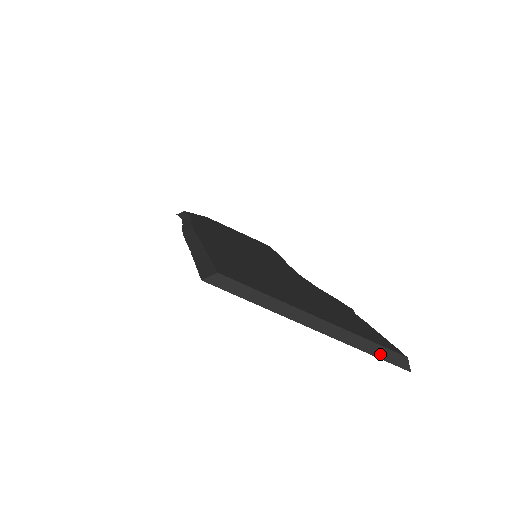
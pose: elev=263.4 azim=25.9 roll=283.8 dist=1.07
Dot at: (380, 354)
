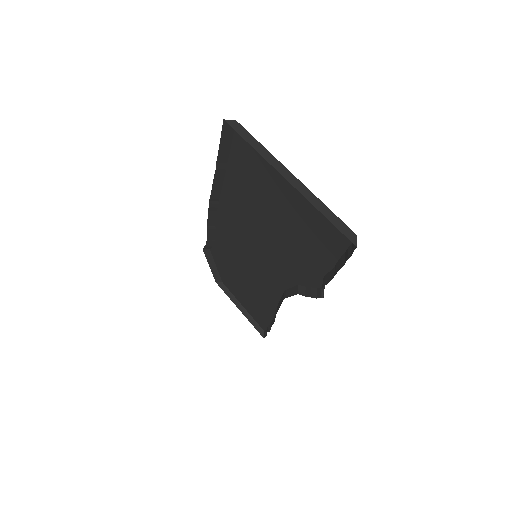
Dot at: (334, 222)
